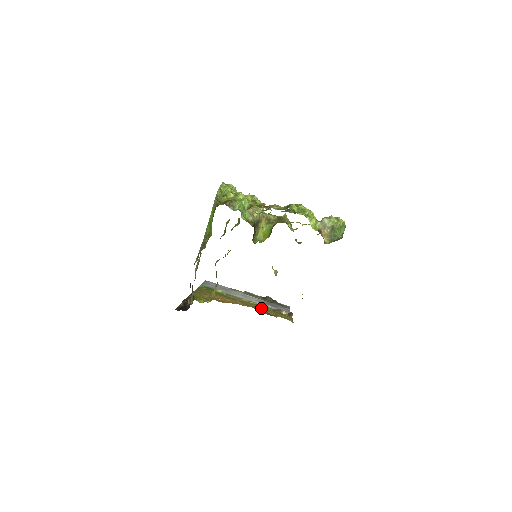
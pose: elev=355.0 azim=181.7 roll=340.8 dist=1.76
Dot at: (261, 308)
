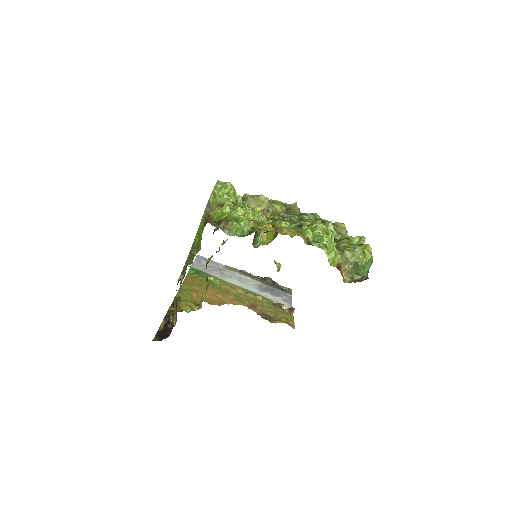
Dot at: (258, 305)
